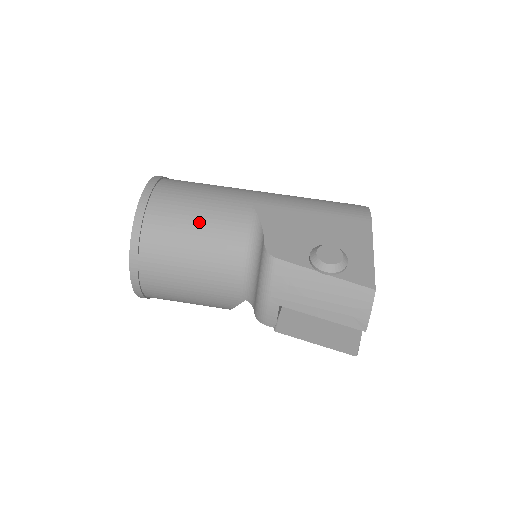
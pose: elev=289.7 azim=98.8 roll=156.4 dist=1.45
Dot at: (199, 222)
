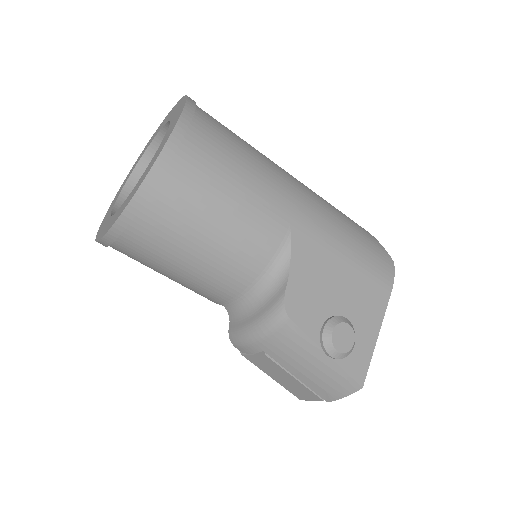
Dot at: (222, 225)
